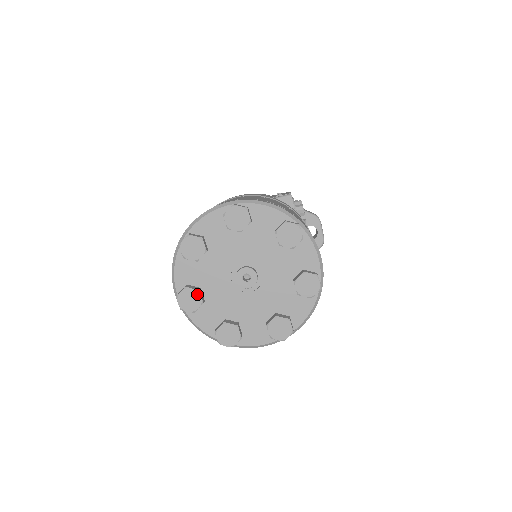
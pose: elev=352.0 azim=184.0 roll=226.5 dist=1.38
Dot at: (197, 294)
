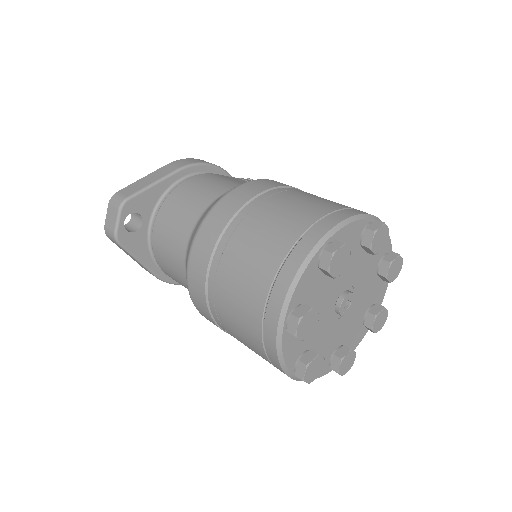
Dot at: (317, 318)
